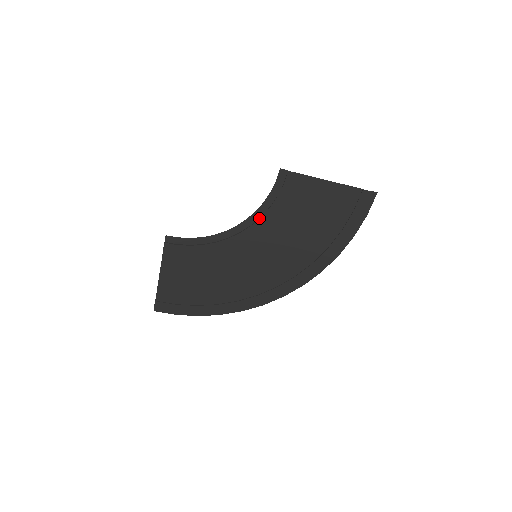
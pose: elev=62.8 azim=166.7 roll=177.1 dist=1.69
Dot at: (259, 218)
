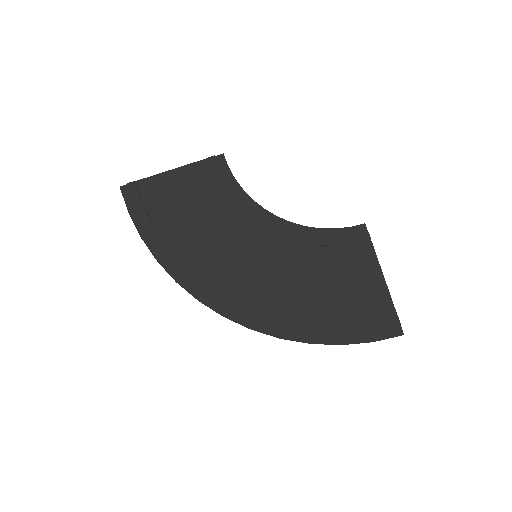
Dot at: (301, 233)
